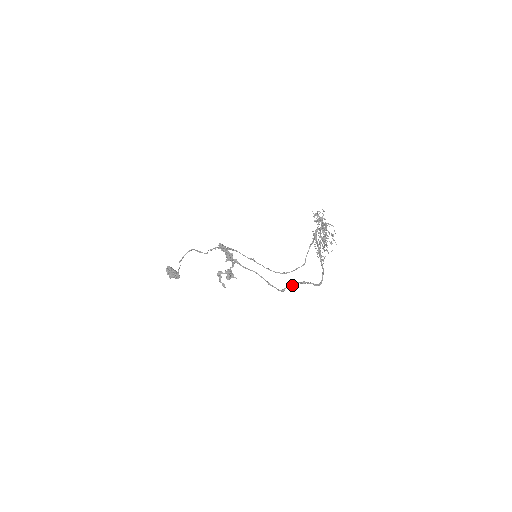
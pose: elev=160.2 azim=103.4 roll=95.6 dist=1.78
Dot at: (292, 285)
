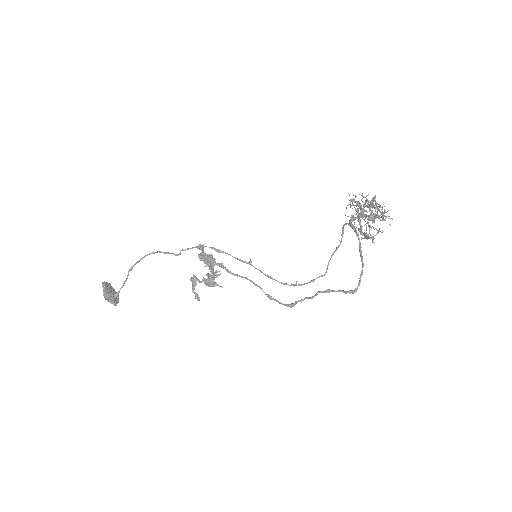
Dot at: (308, 297)
